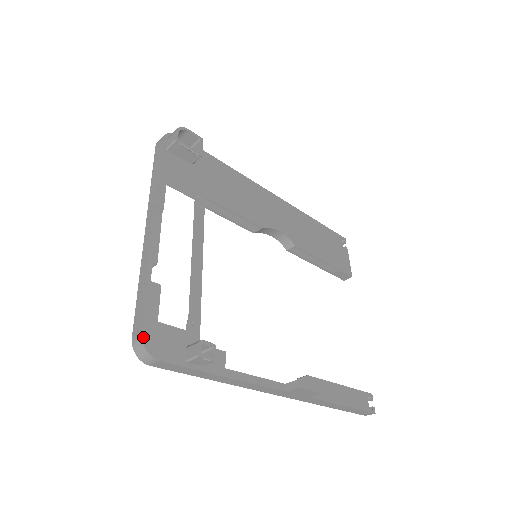
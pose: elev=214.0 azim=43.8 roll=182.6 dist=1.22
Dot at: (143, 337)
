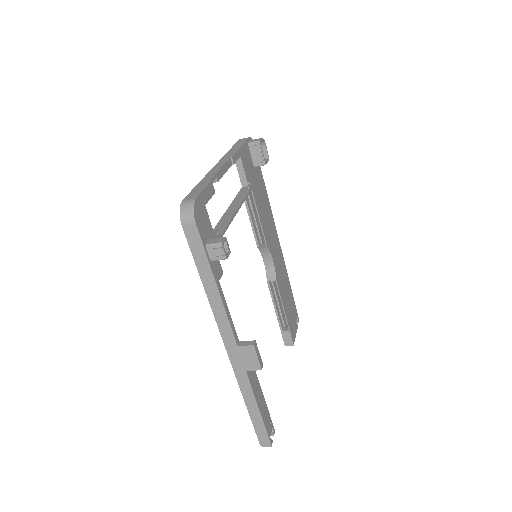
Dot at: (196, 201)
